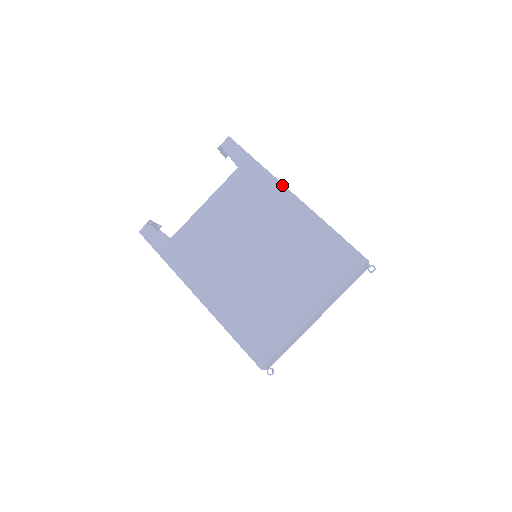
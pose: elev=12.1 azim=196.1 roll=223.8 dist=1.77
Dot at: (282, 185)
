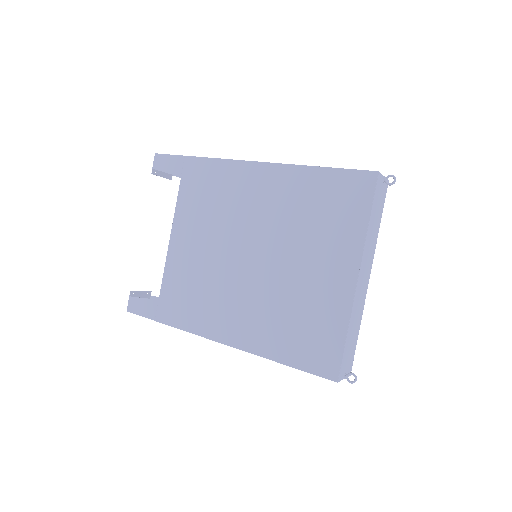
Dot at: (234, 161)
